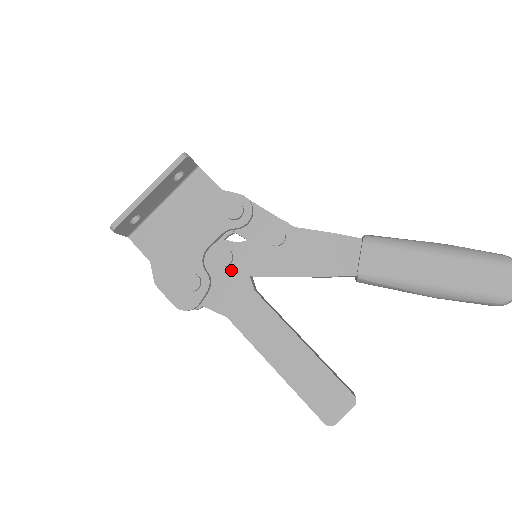
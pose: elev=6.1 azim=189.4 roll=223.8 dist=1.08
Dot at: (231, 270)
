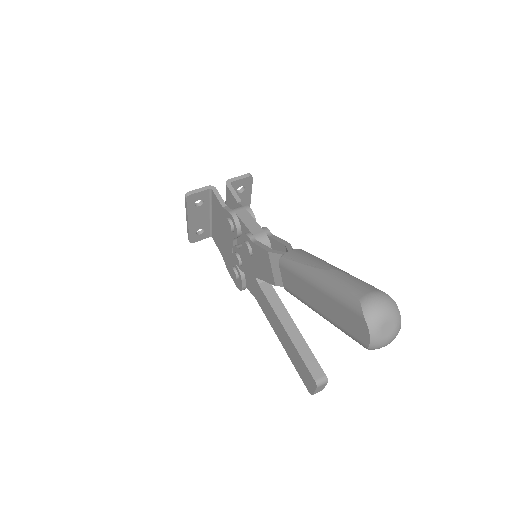
Dot at: (243, 268)
